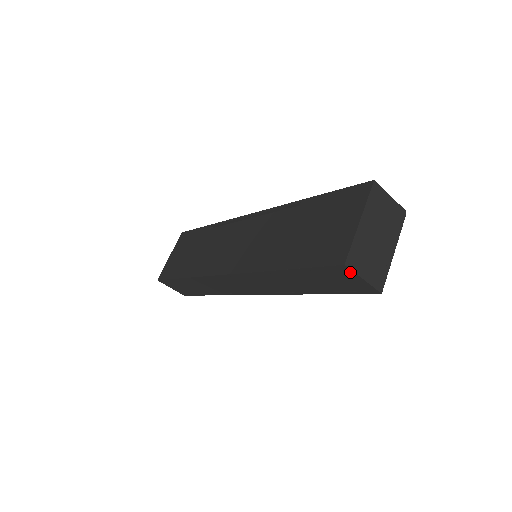
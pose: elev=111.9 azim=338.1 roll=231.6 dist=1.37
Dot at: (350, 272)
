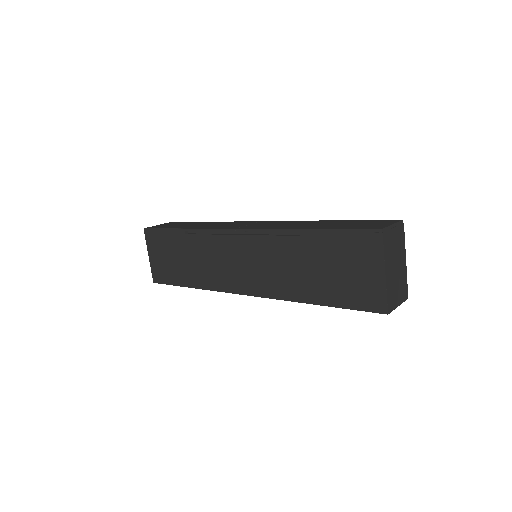
Dot at: occluded
